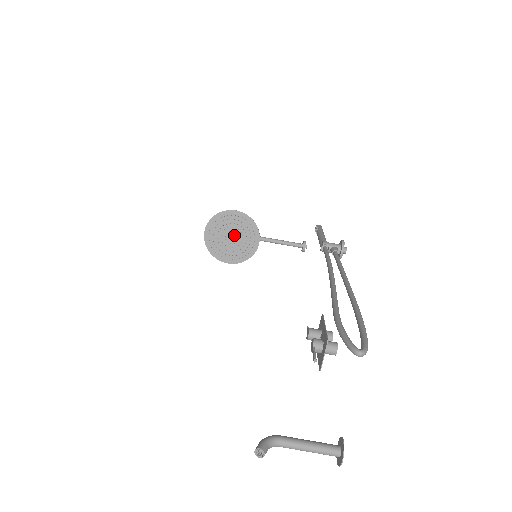
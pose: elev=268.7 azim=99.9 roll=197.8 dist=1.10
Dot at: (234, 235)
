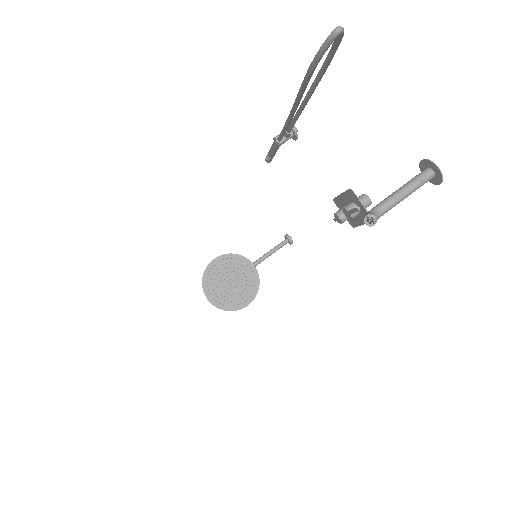
Dot at: (231, 279)
